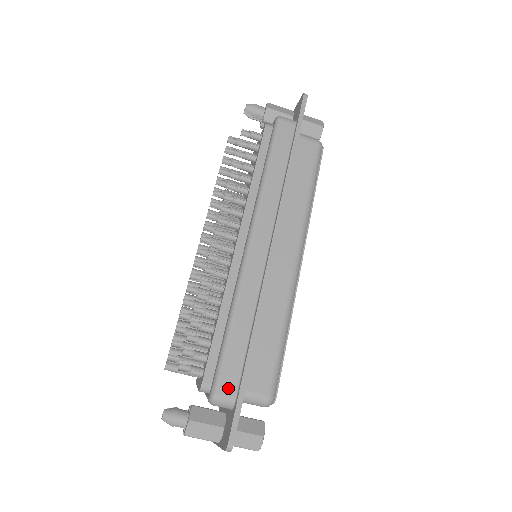
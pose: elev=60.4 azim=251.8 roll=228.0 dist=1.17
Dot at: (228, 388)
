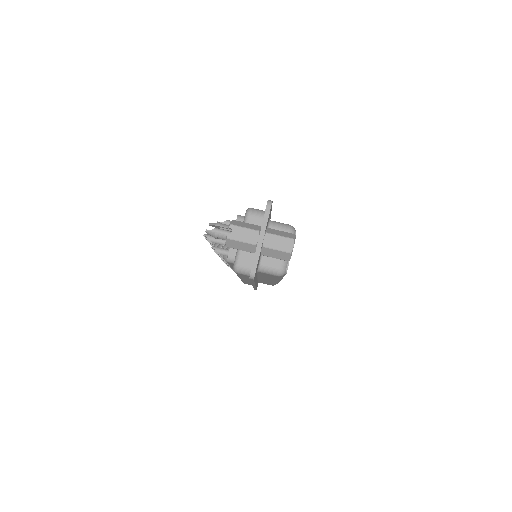
Dot at: occluded
